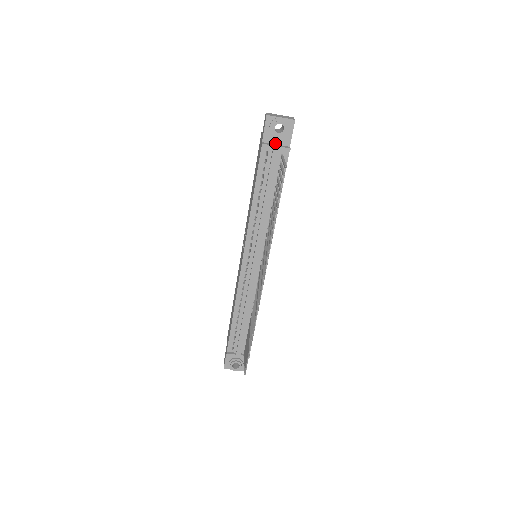
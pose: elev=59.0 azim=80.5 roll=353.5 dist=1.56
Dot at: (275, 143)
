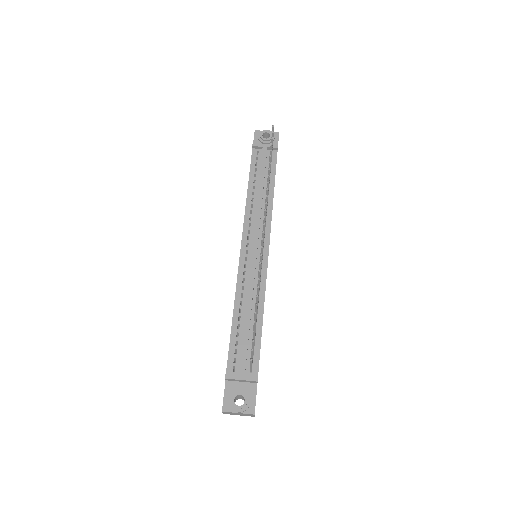
Dot at: occluded
